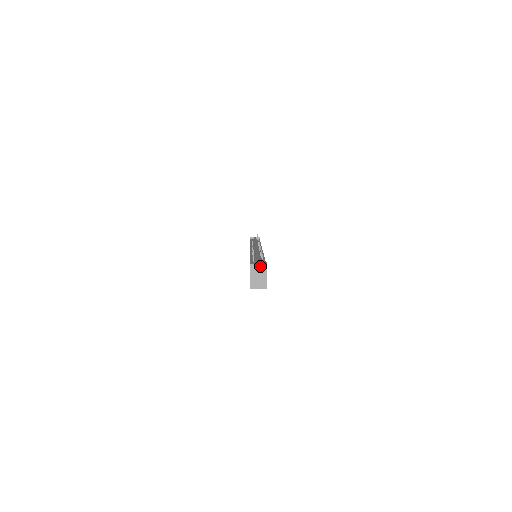
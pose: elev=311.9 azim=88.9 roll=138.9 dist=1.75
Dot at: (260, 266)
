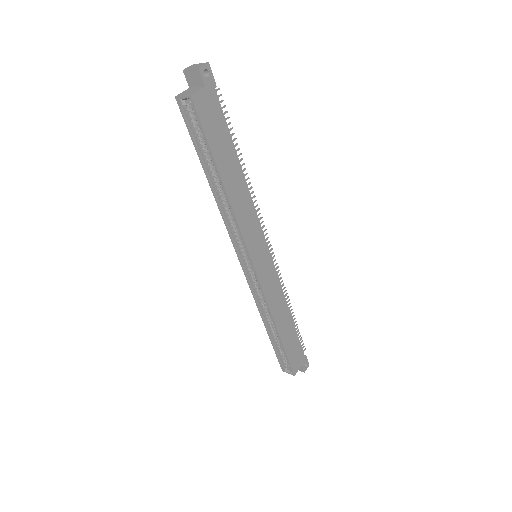
Dot at: (201, 64)
